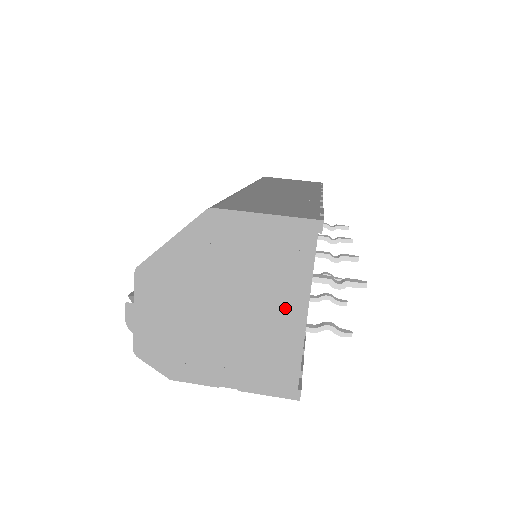
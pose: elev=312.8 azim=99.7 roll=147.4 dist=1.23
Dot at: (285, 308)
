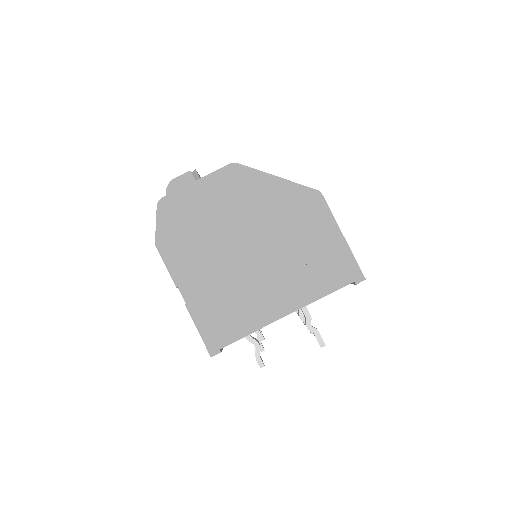
Dot at: (281, 295)
